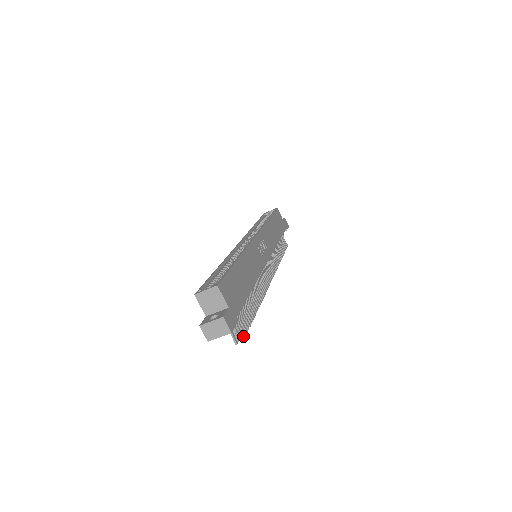
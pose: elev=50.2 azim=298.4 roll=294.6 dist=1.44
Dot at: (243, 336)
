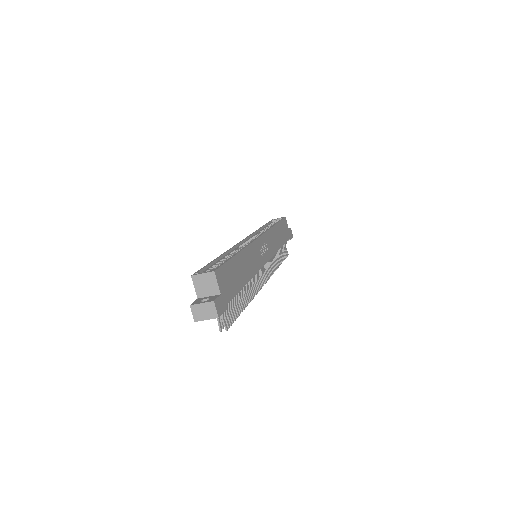
Dot at: (229, 325)
